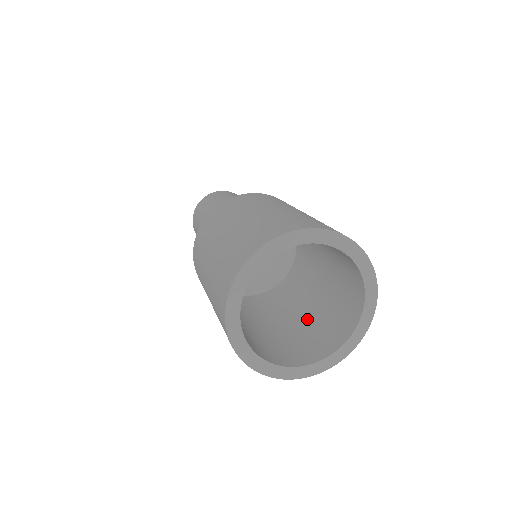
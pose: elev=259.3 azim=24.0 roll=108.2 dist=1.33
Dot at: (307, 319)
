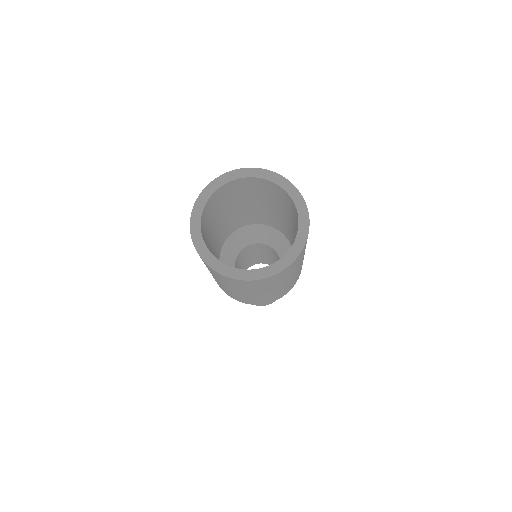
Dot at: occluded
